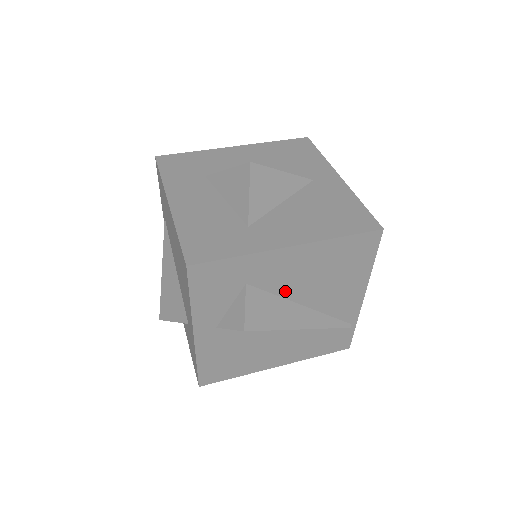
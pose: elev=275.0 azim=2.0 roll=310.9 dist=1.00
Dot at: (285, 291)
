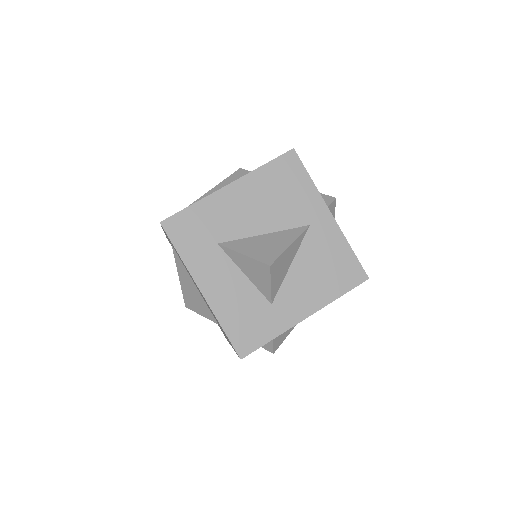
Dot at: occluded
